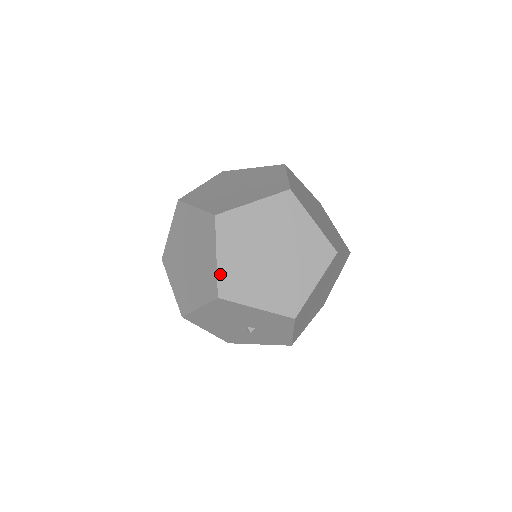
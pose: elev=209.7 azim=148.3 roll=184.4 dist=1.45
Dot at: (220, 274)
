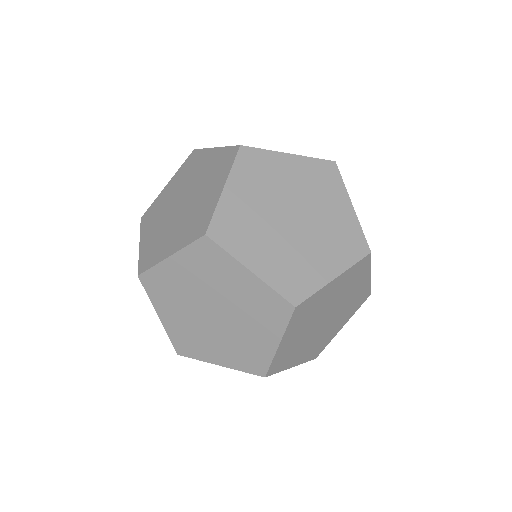
Dot at: (276, 358)
